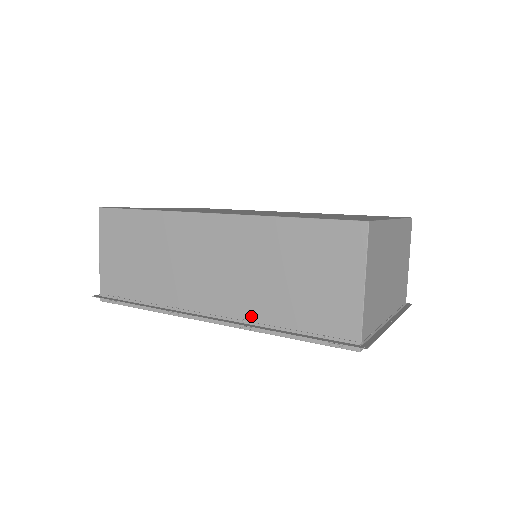
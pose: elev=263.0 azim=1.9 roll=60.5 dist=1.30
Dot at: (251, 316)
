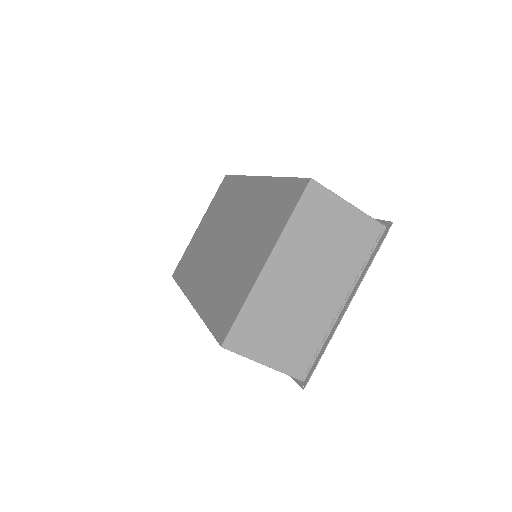
Dot at: occluded
